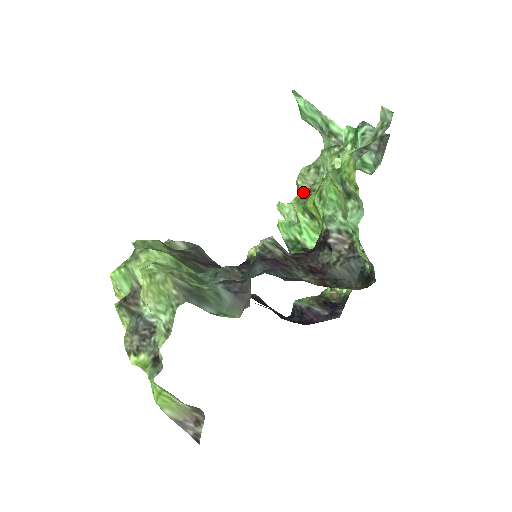
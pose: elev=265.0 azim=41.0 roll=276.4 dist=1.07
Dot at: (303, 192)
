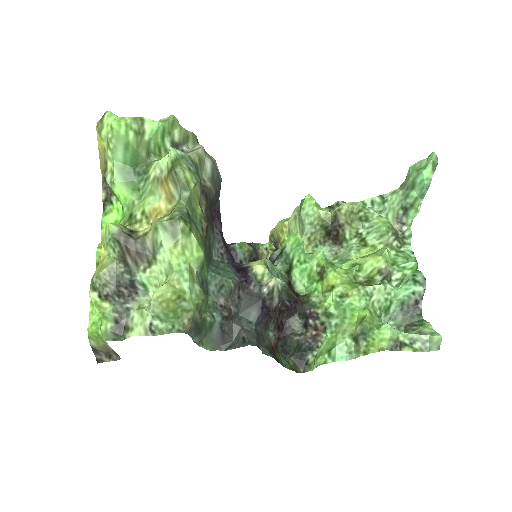
Dot at: (336, 221)
